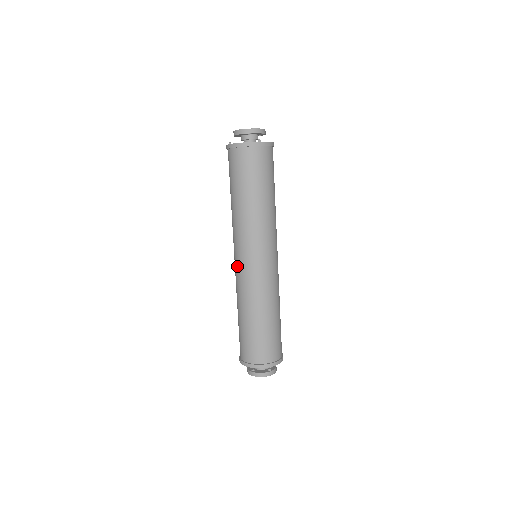
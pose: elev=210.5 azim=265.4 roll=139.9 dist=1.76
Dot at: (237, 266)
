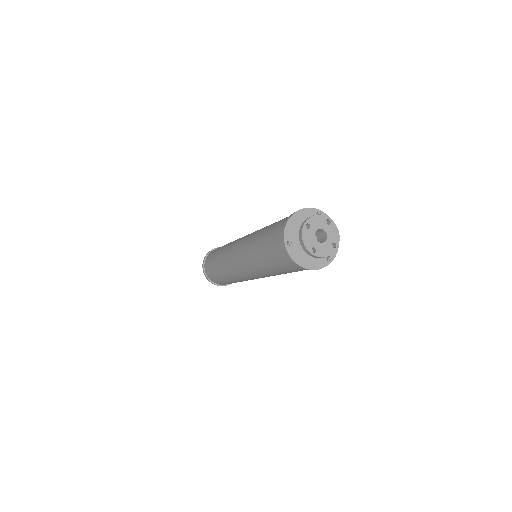
Dot at: (239, 273)
